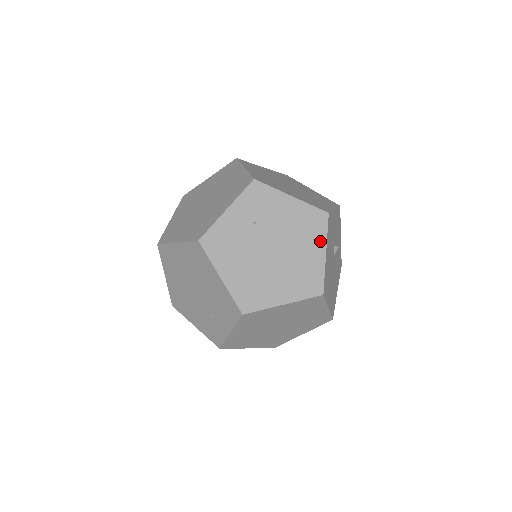
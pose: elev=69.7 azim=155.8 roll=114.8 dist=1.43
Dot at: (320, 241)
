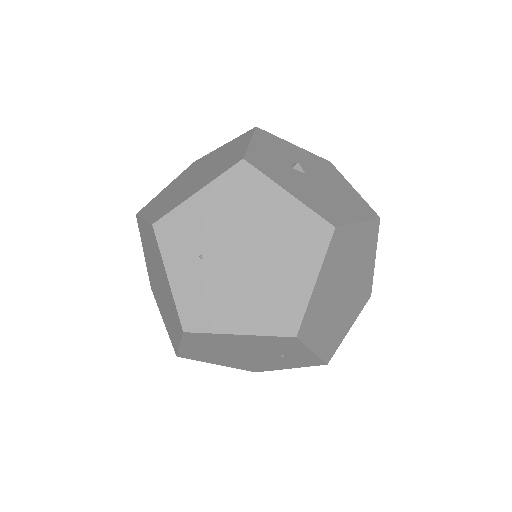
Dot at: (269, 191)
